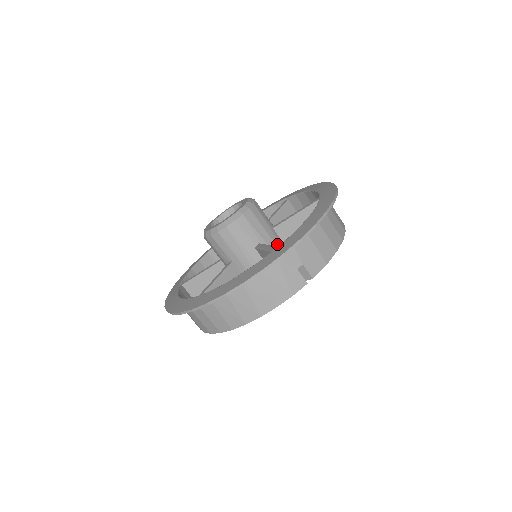
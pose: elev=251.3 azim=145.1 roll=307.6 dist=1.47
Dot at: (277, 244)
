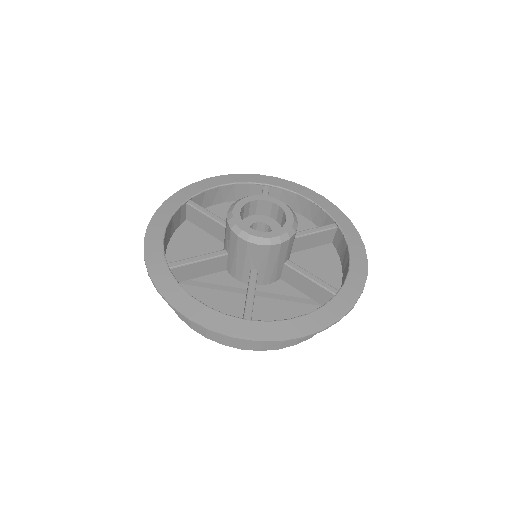
Dot at: occluded
